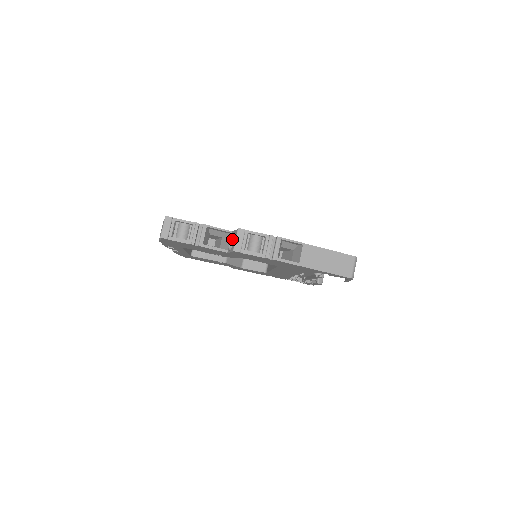
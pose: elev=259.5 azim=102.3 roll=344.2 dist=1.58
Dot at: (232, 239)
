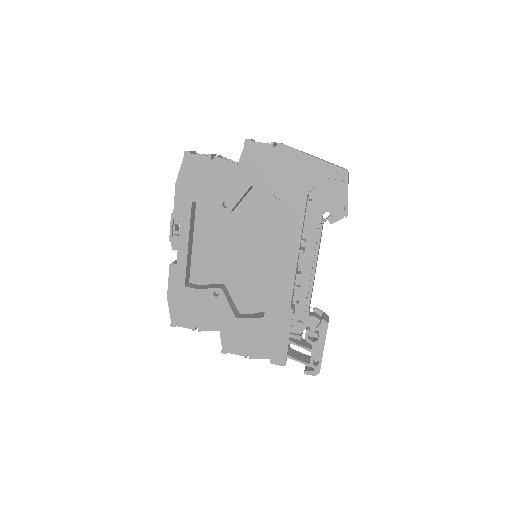
Dot at: occluded
